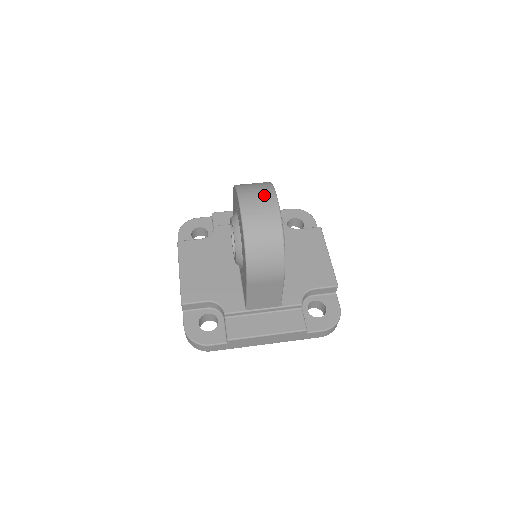
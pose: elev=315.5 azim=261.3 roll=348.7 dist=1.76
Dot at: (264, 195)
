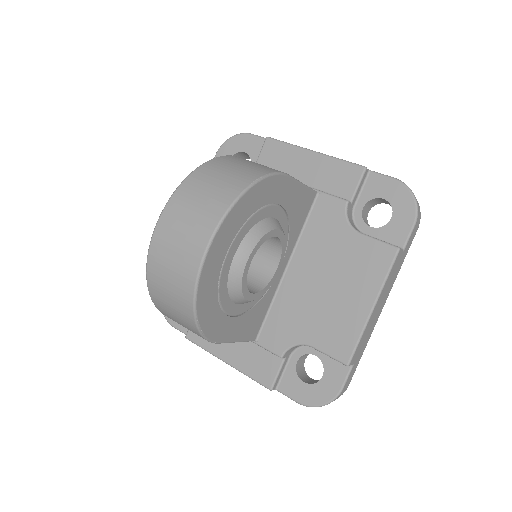
Dot at: (195, 227)
